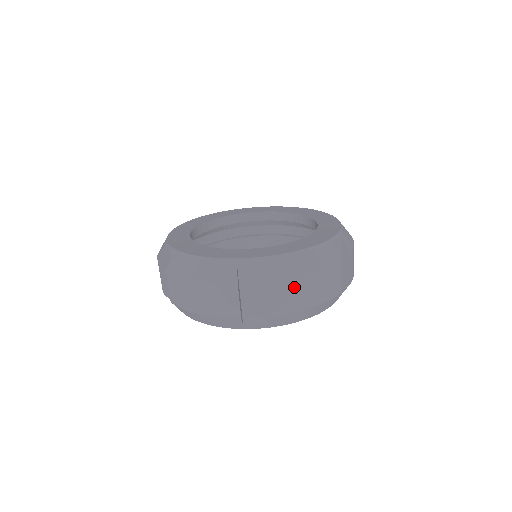
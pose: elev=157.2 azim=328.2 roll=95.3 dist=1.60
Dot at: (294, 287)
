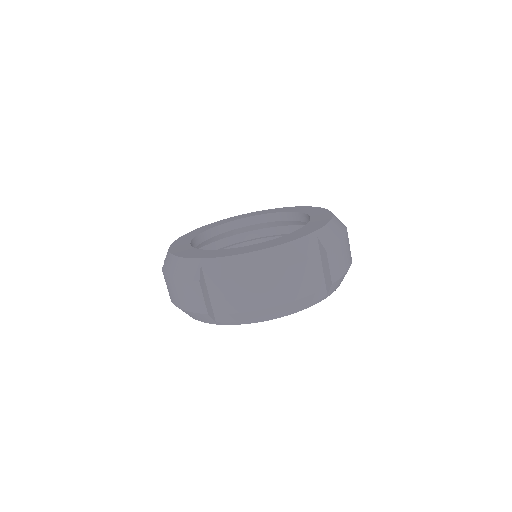
Dot at: (341, 251)
